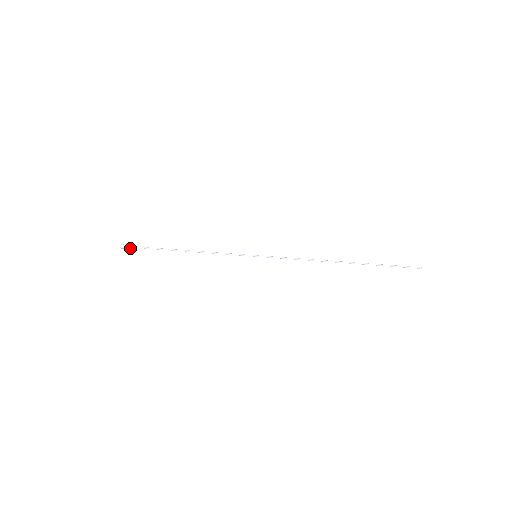
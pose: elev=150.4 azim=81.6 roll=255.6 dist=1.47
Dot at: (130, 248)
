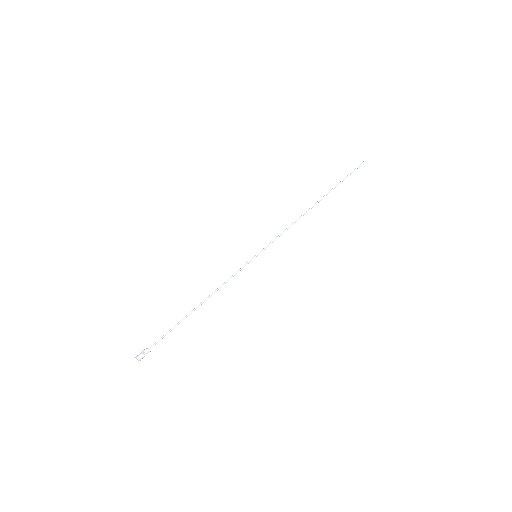
Dot at: occluded
